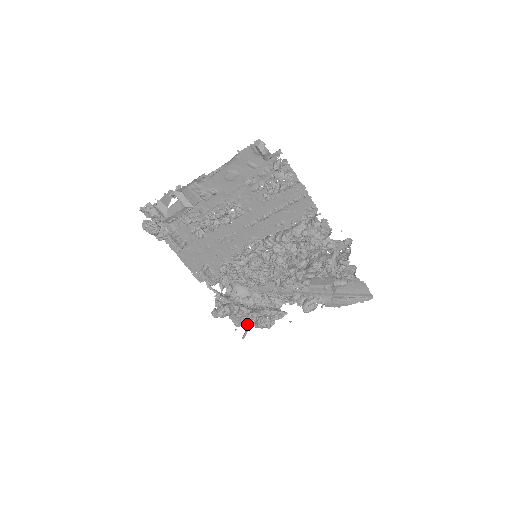
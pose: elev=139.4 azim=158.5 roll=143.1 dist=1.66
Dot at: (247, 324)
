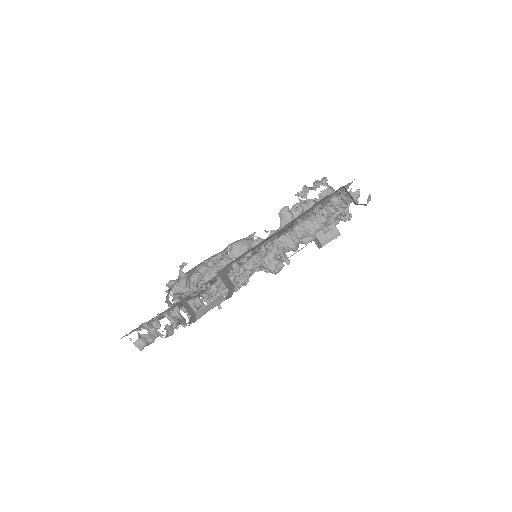
Dot at: occluded
